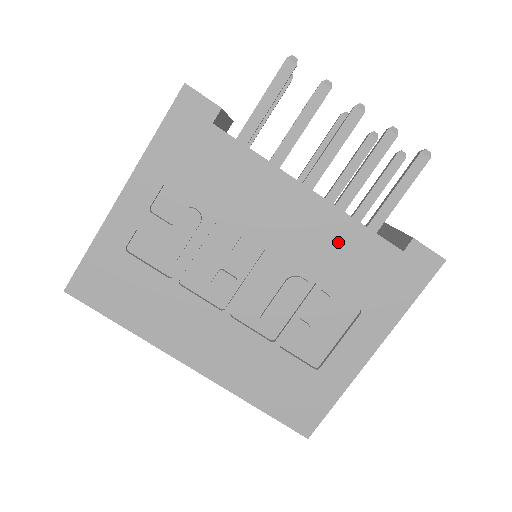
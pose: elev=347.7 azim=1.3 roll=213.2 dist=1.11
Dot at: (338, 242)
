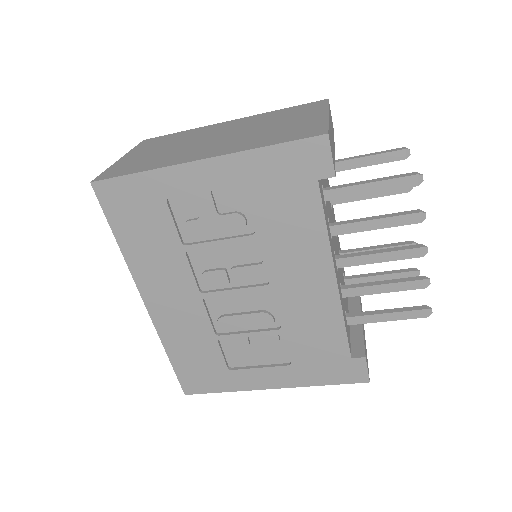
Dot at: (319, 321)
